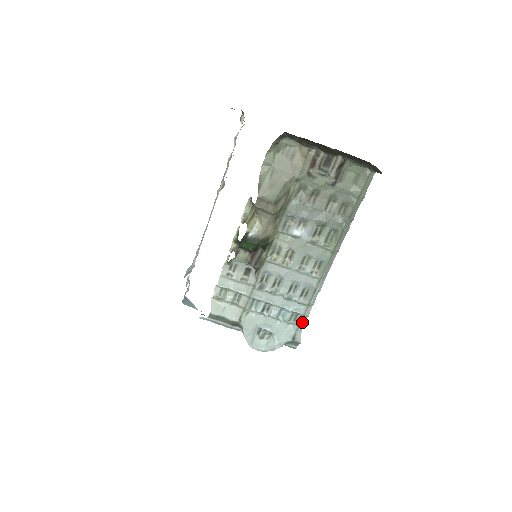
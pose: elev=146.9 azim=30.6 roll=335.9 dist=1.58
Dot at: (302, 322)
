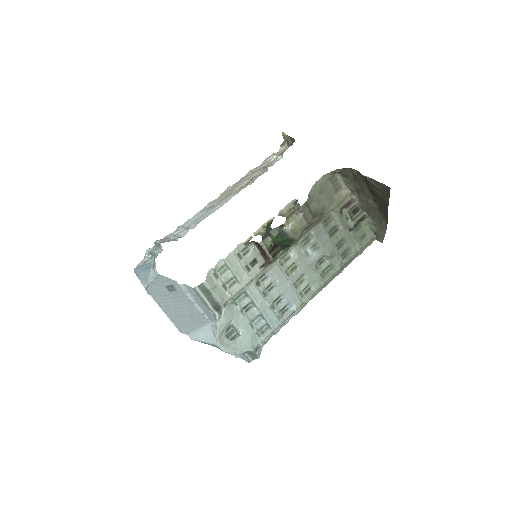
Dot at: (269, 337)
